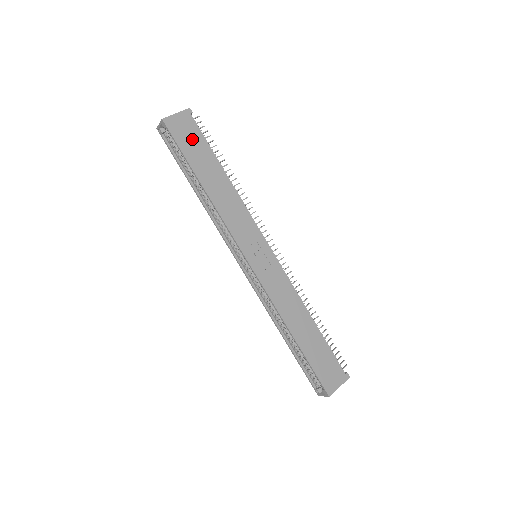
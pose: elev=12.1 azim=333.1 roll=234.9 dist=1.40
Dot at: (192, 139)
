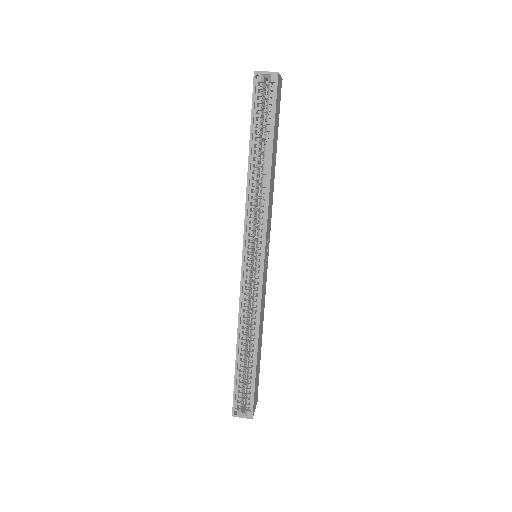
Dot at: (278, 111)
